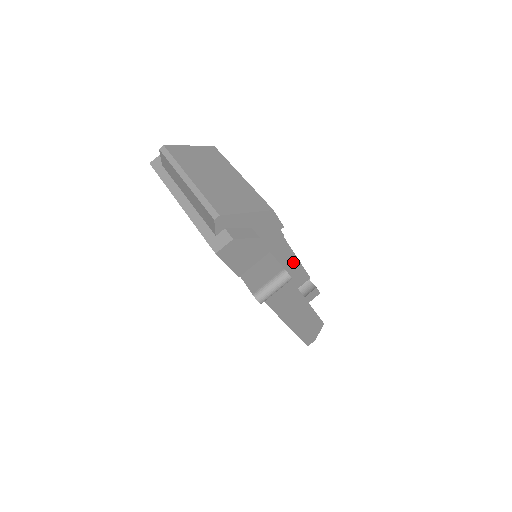
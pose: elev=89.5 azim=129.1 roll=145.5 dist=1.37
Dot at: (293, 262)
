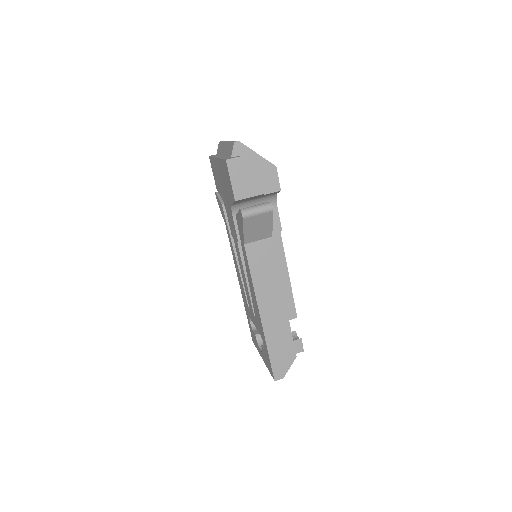
Dot at: (285, 280)
